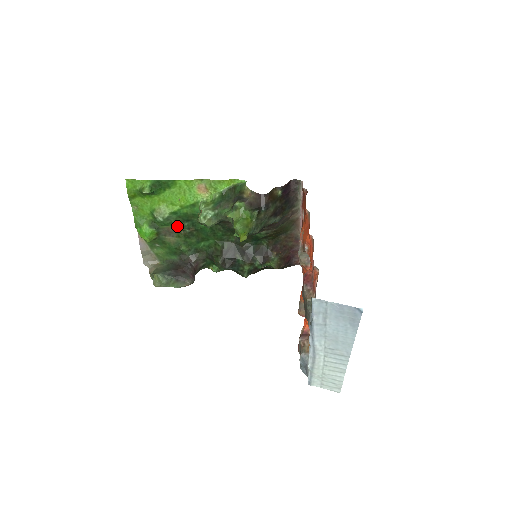
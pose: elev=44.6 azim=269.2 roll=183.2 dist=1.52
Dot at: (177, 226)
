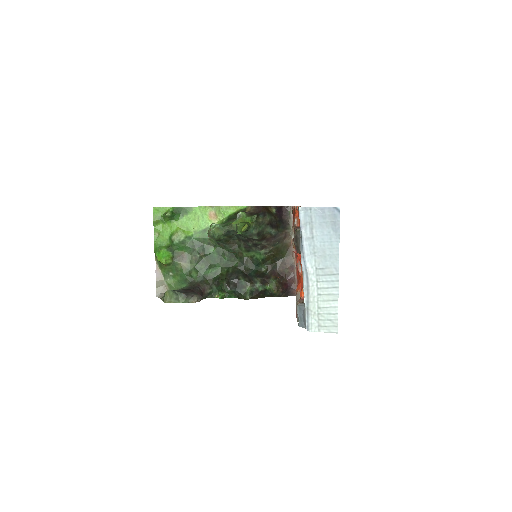
Dot at: (190, 251)
